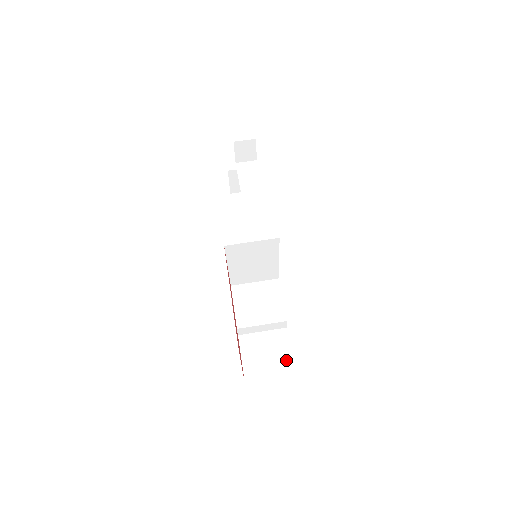
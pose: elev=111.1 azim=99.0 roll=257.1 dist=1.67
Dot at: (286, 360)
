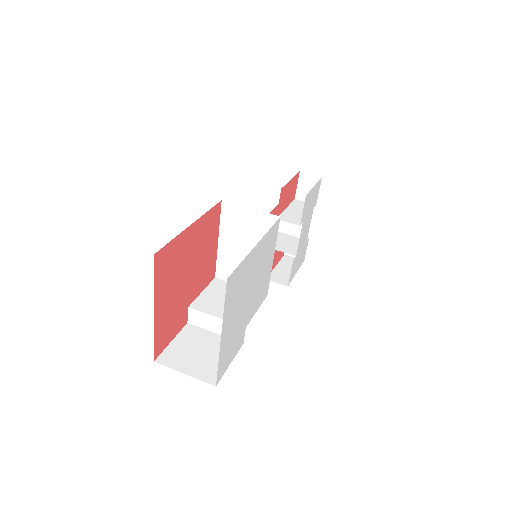
Dot at: (217, 367)
